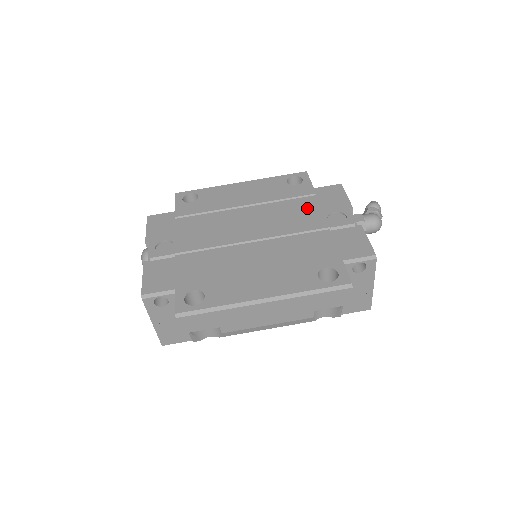
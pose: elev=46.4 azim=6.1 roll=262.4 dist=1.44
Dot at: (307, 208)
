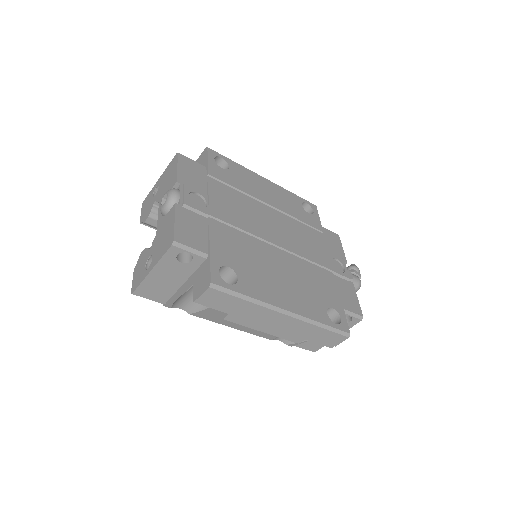
Dot at: (317, 241)
